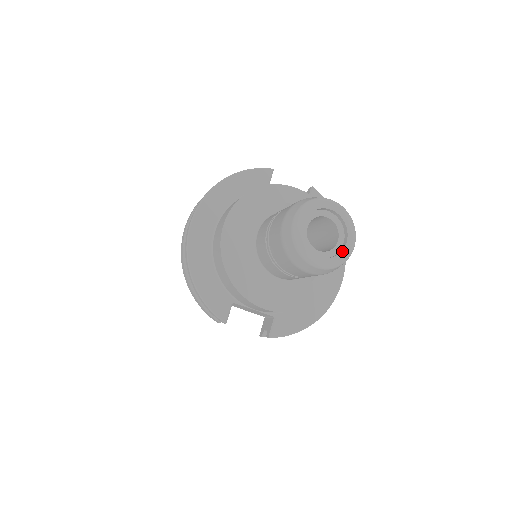
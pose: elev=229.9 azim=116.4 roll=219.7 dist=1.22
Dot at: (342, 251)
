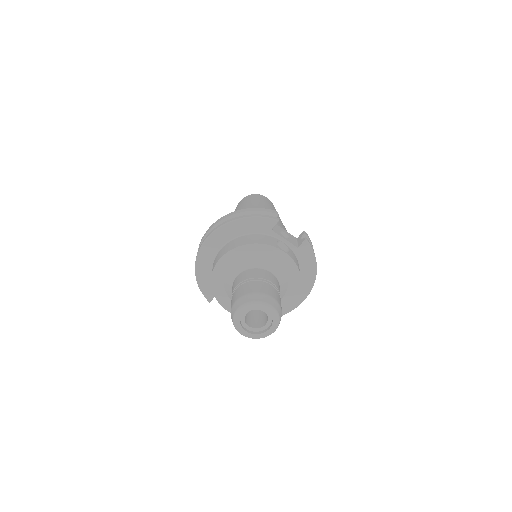
Dot at: (264, 333)
